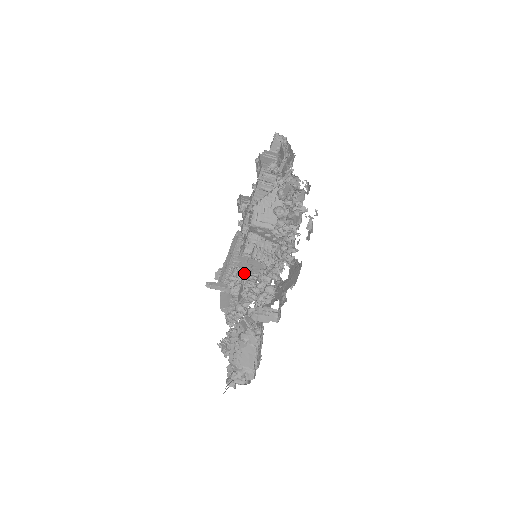
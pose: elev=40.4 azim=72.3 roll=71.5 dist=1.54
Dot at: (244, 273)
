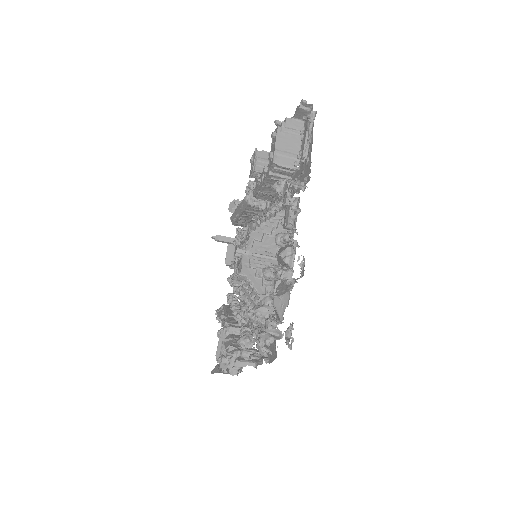
Dot at: occluded
